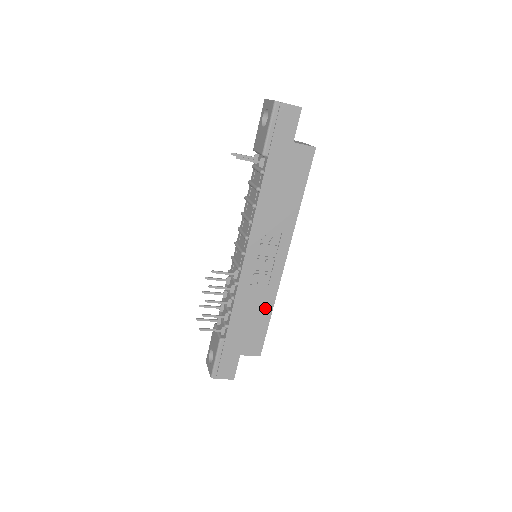
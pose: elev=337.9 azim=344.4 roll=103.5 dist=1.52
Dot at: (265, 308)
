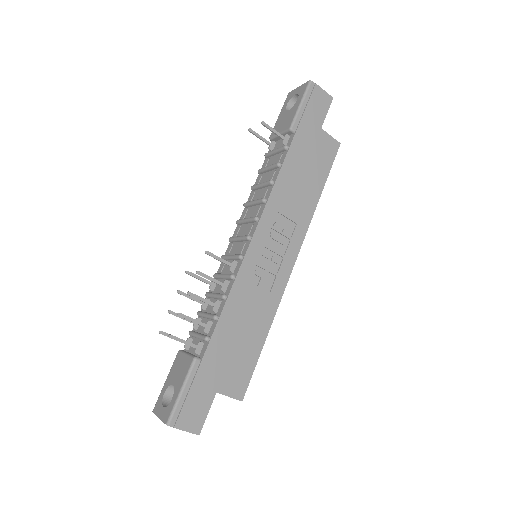
Dot at: (261, 324)
